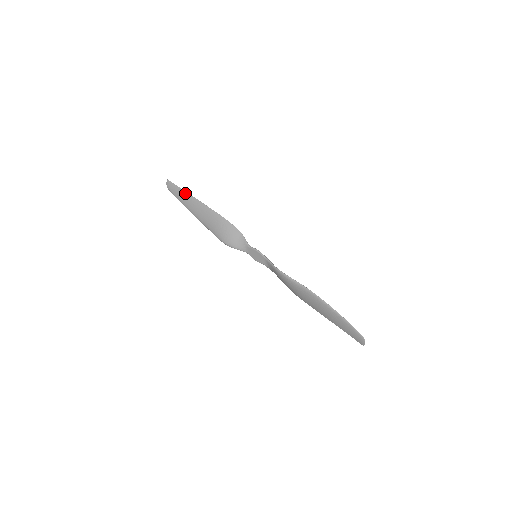
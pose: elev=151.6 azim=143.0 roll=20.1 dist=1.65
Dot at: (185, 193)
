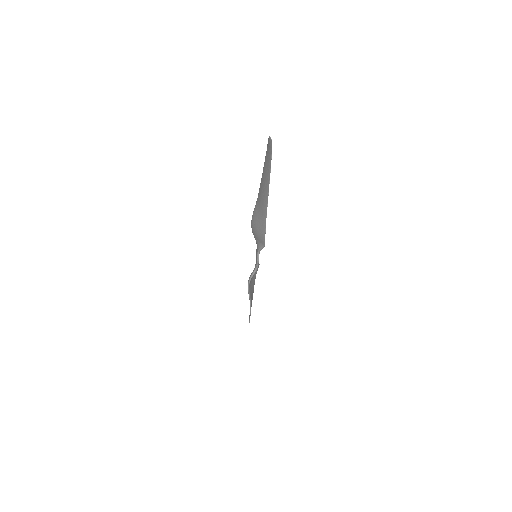
Dot at: (251, 305)
